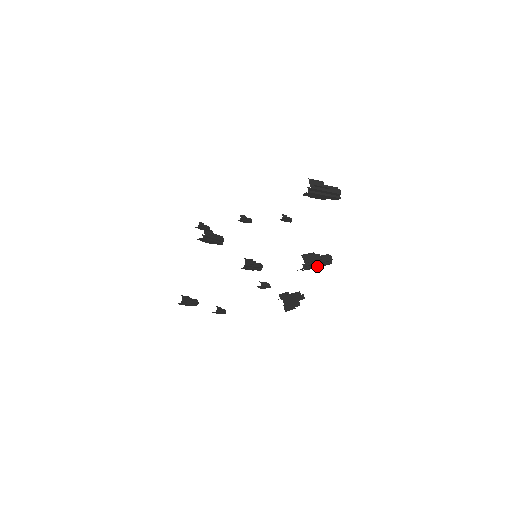
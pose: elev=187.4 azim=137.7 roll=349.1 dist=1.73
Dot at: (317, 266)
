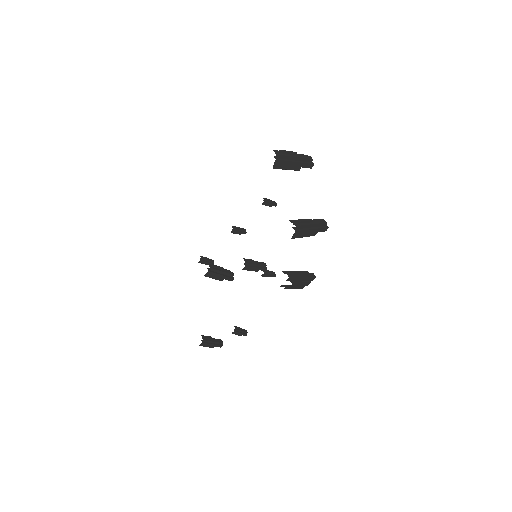
Dot at: (310, 229)
